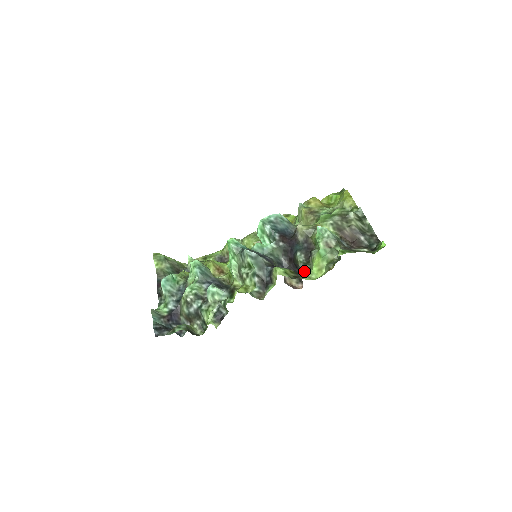
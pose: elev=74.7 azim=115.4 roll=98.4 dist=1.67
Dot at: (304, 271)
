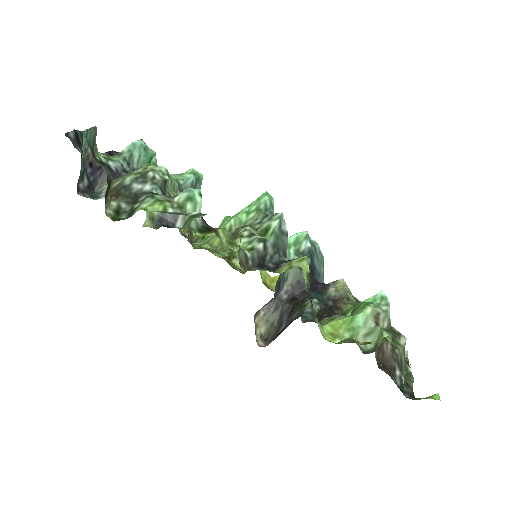
Dot at: (308, 318)
